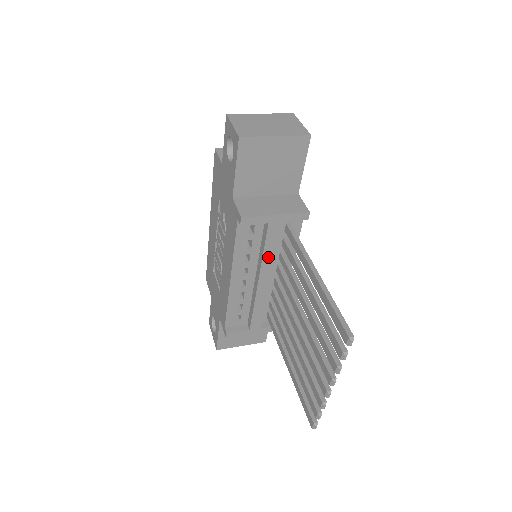
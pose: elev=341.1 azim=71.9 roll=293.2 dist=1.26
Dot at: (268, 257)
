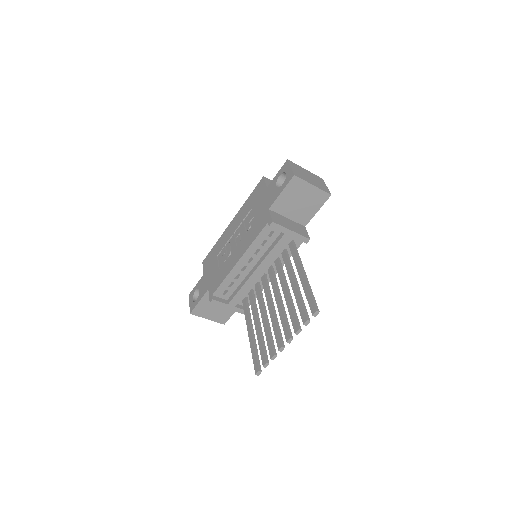
Dot at: (271, 256)
